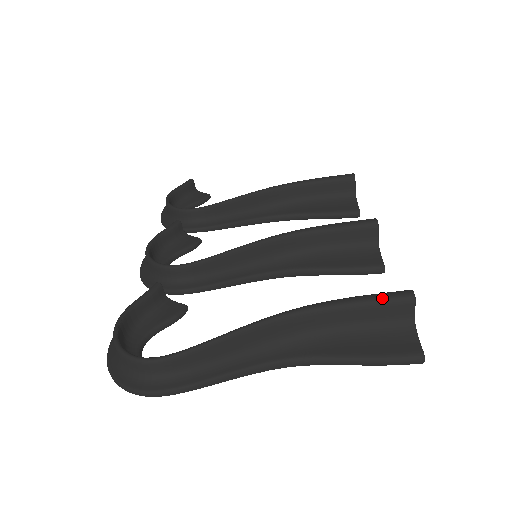
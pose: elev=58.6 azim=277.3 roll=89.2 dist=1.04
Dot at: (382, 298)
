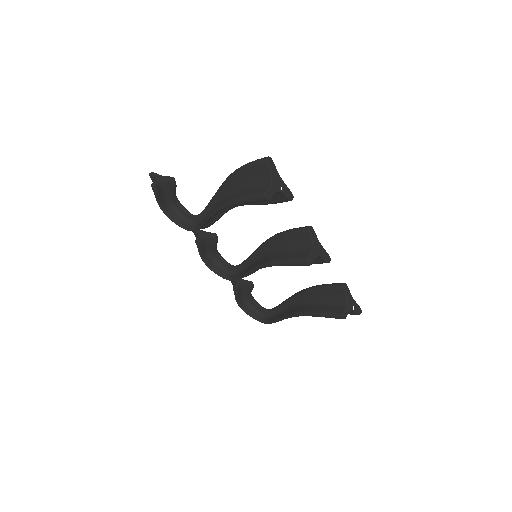
Dot at: occluded
